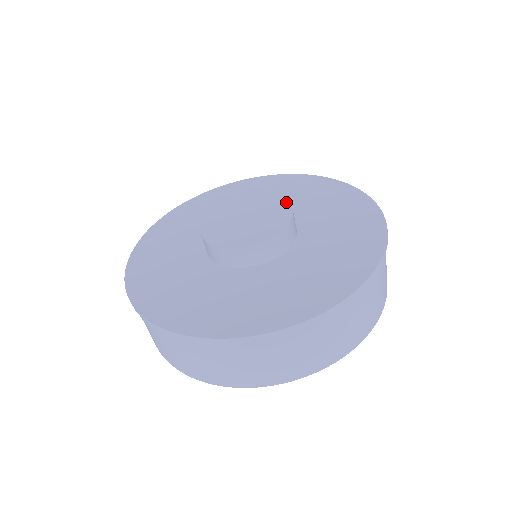
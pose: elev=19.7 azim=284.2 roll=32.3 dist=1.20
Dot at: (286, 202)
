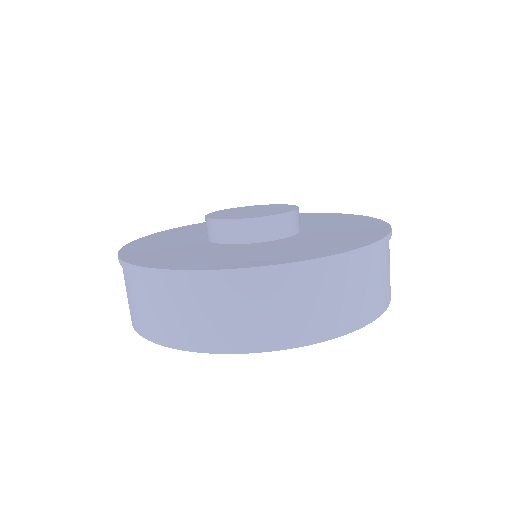
Dot at: (293, 209)
